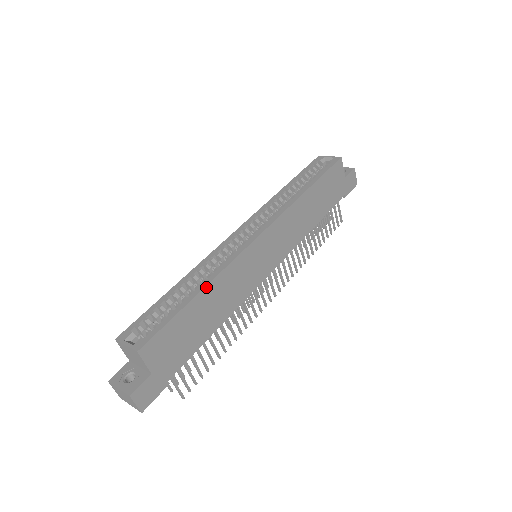
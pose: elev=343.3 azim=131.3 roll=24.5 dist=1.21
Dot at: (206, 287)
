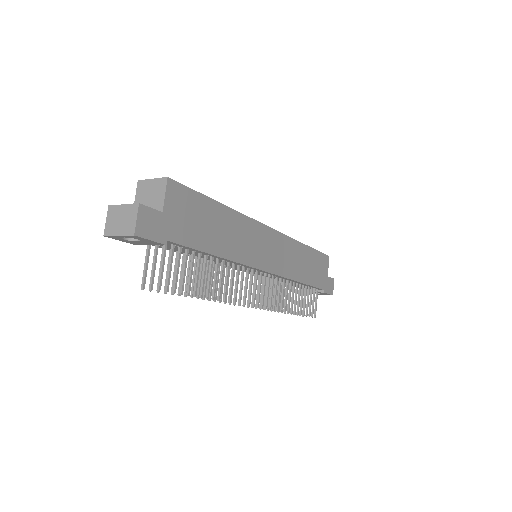
Dot at: (228, 208)
